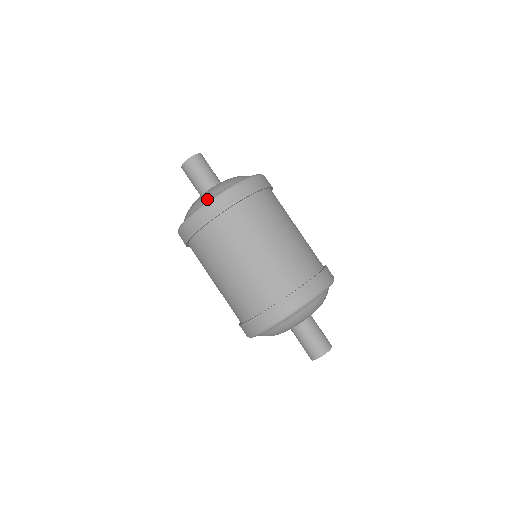
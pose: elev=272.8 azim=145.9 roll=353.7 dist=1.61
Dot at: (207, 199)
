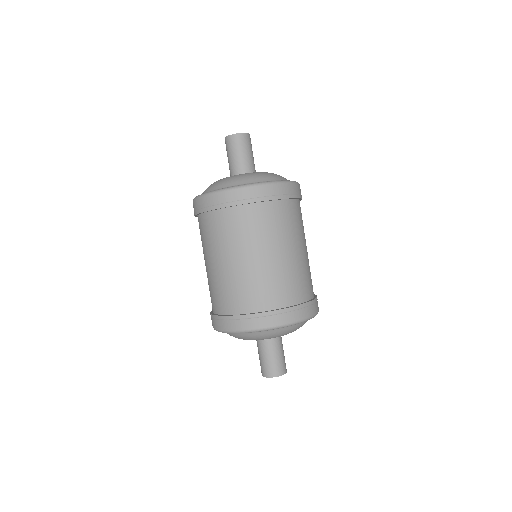
Dot at: (246, 182)
